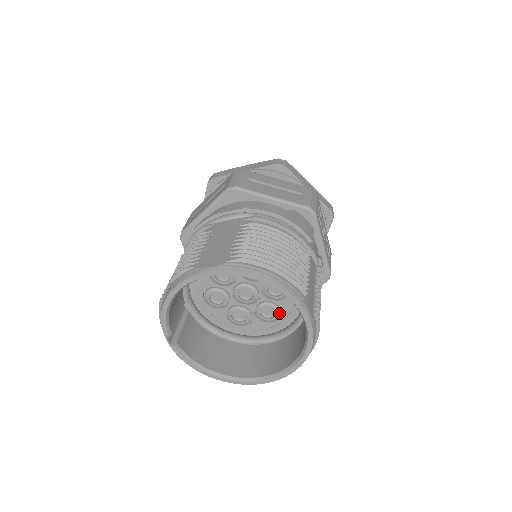
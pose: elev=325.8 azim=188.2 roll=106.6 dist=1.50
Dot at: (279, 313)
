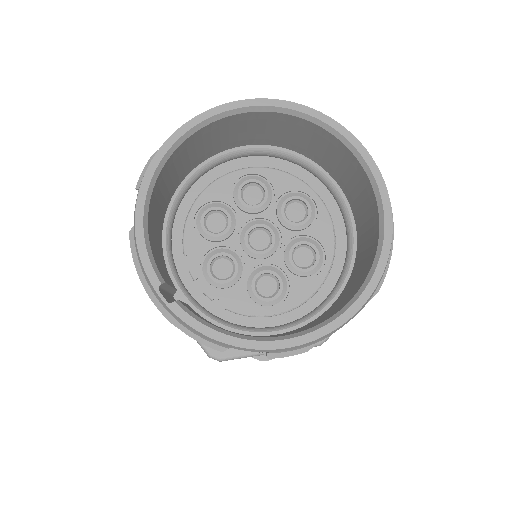
Dot at: (319, 250)
